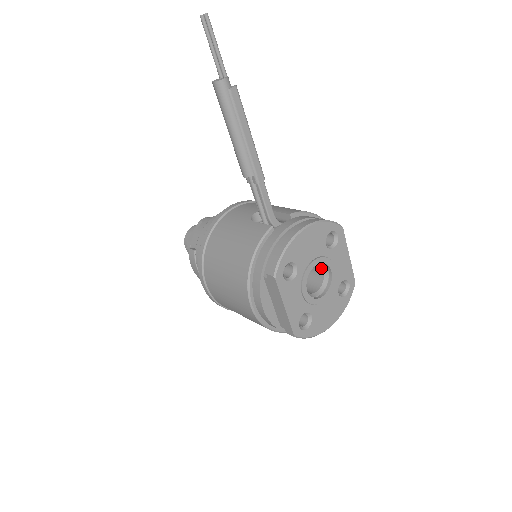
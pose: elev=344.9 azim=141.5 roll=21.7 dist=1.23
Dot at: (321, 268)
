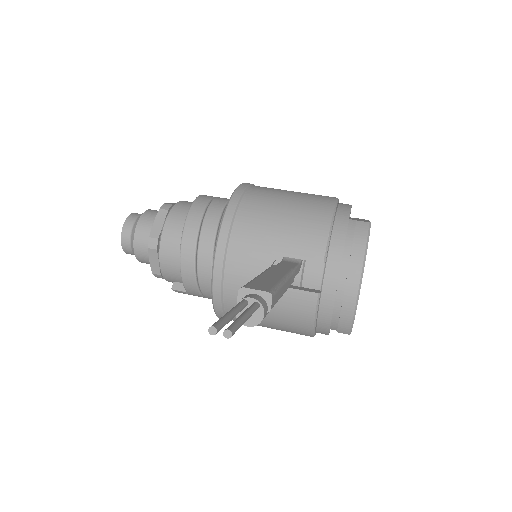
Dot at: occluded
